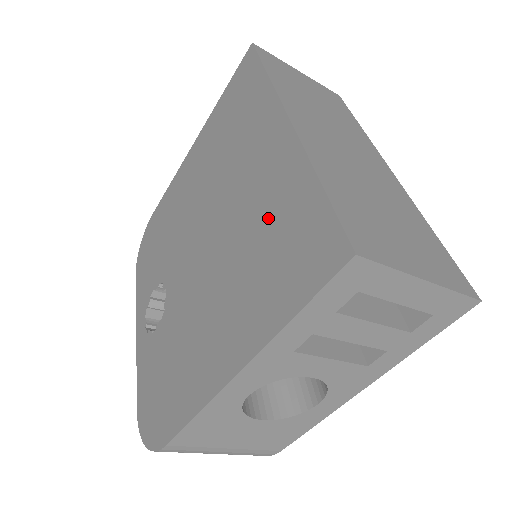
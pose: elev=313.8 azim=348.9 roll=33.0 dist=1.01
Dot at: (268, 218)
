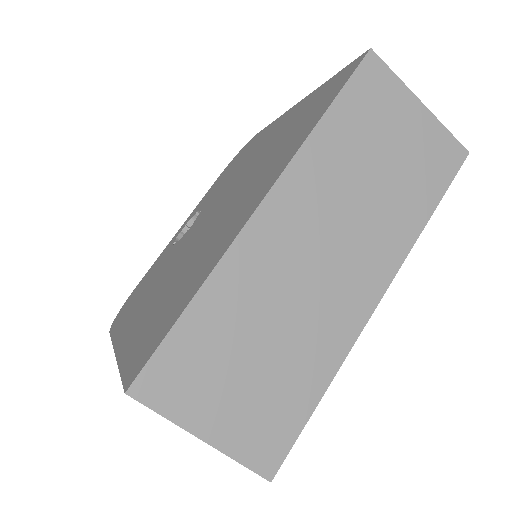
Dot at: (190, 275)
